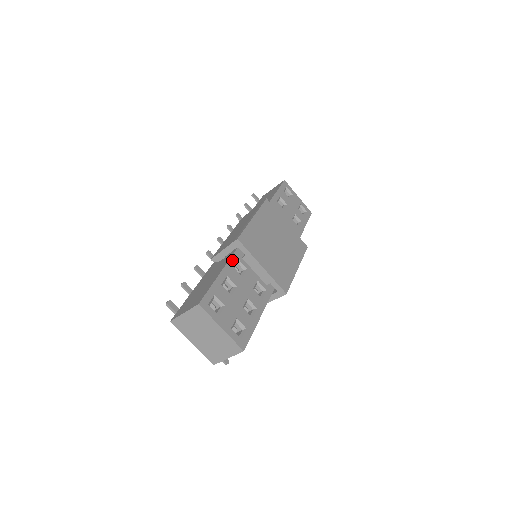
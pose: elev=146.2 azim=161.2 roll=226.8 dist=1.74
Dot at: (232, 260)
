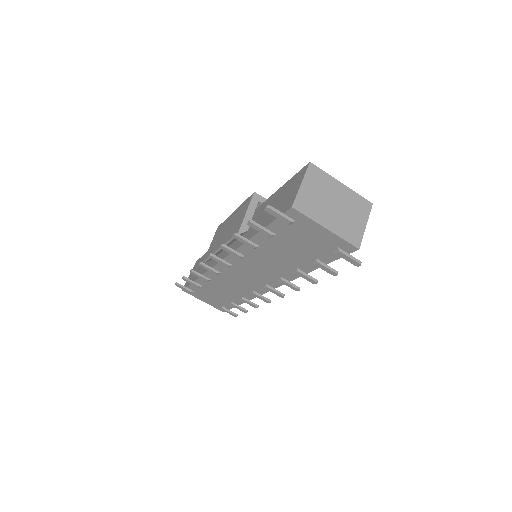
Dot at: occluded
